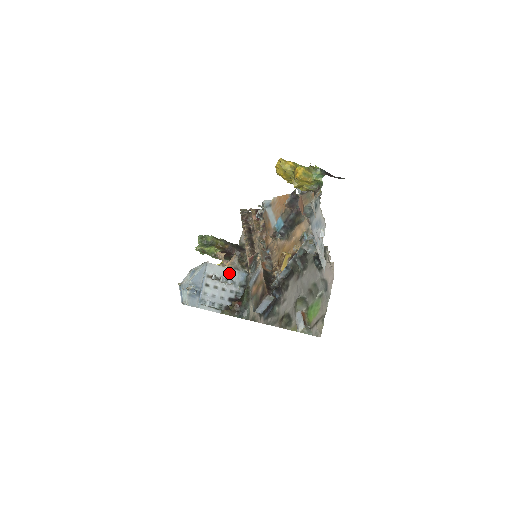
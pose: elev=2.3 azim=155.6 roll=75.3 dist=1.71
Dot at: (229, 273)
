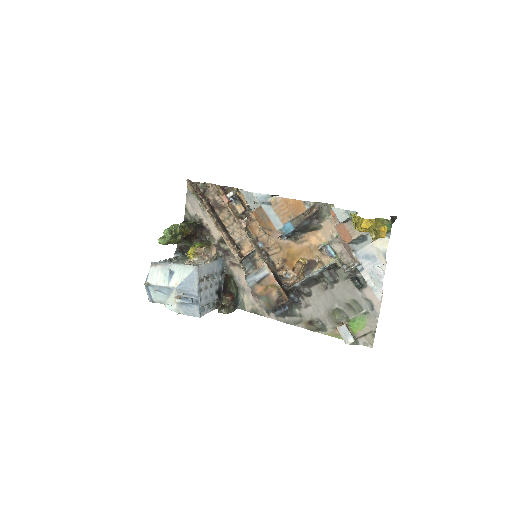
Dot at: (212, 267)
